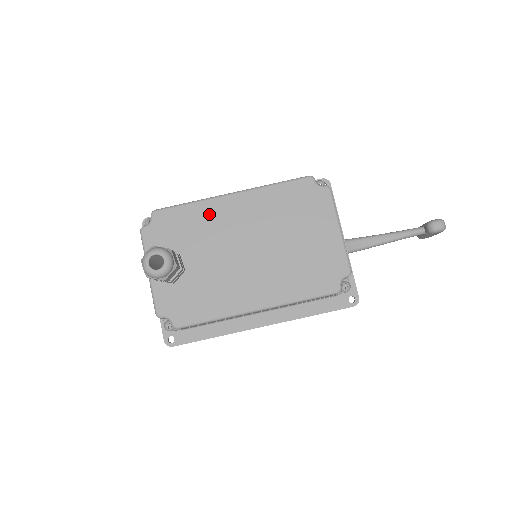
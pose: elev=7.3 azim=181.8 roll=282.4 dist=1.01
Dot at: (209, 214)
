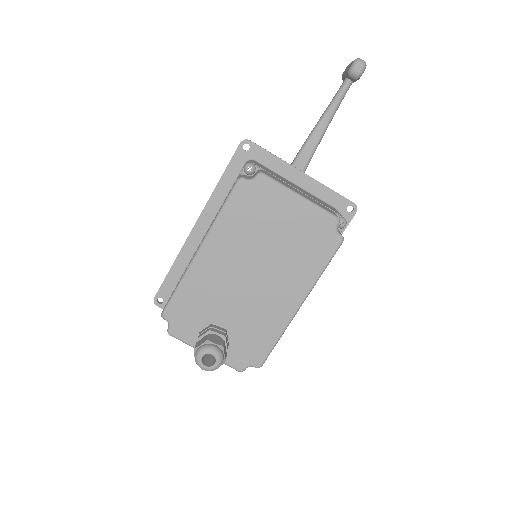
Dot at: (200, 280)
